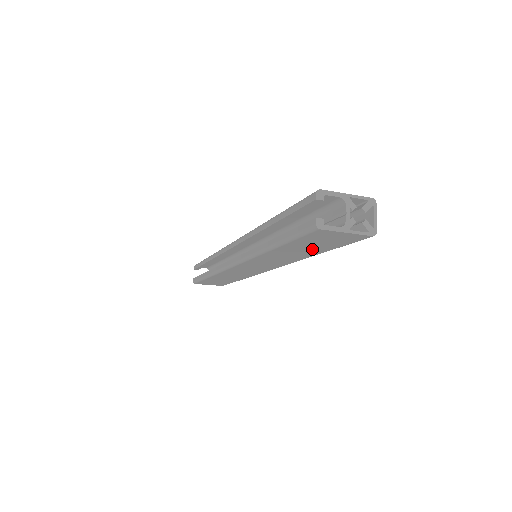
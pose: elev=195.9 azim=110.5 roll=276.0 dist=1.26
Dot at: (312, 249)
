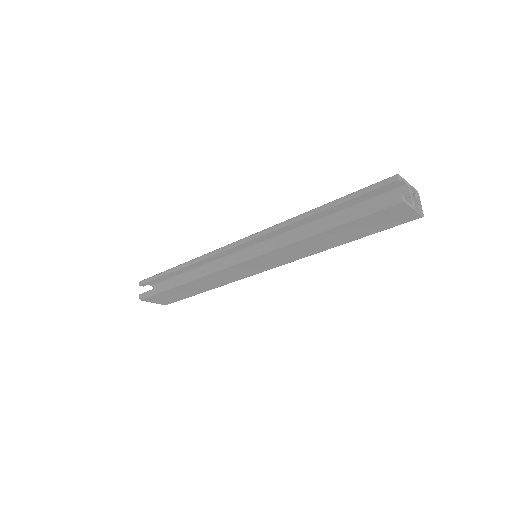
Dot at: (354, 234)
